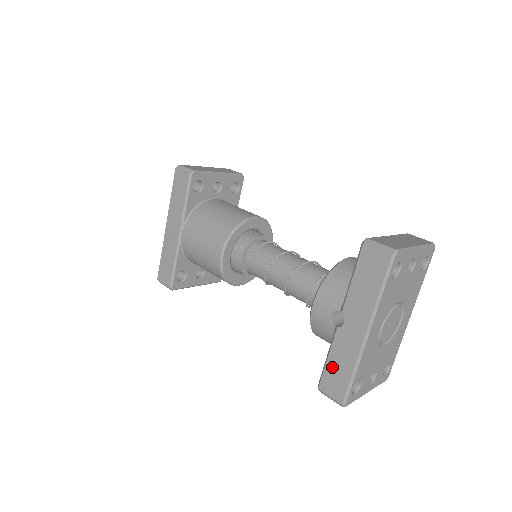
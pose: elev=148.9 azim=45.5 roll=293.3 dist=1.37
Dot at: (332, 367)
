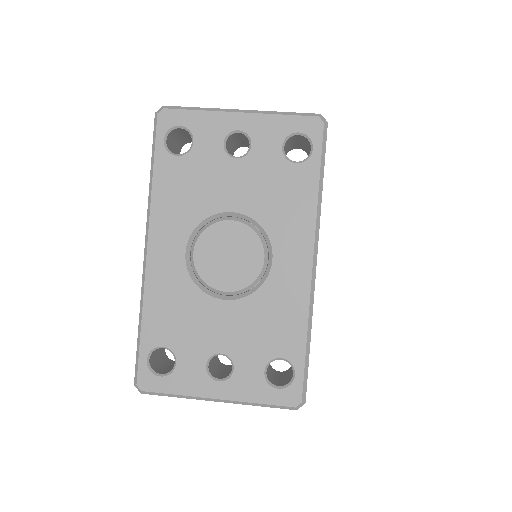
Dot at: occluded
